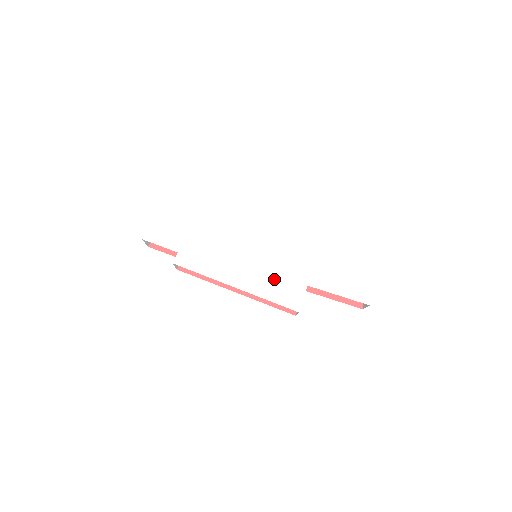
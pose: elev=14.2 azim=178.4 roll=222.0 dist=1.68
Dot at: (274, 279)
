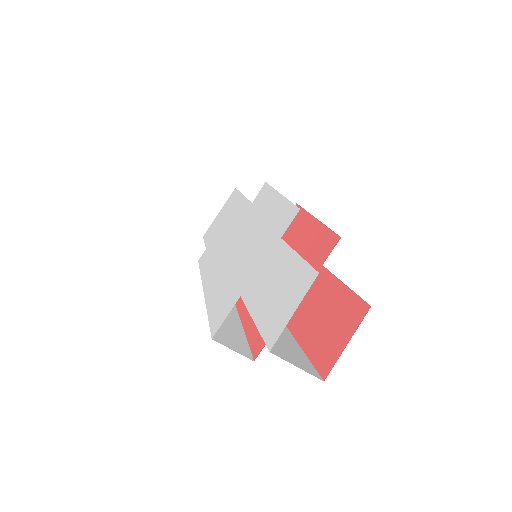
Dot at: (227, 283)
